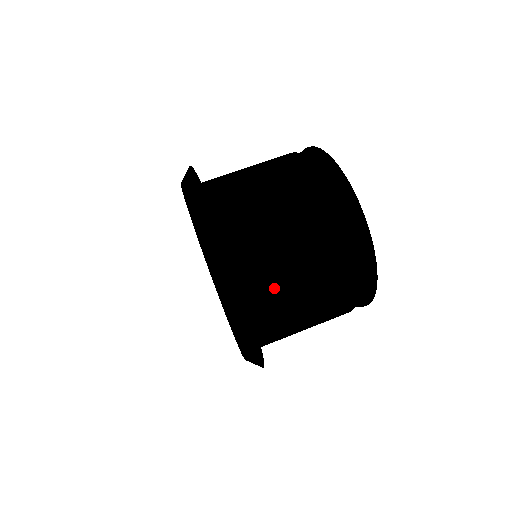
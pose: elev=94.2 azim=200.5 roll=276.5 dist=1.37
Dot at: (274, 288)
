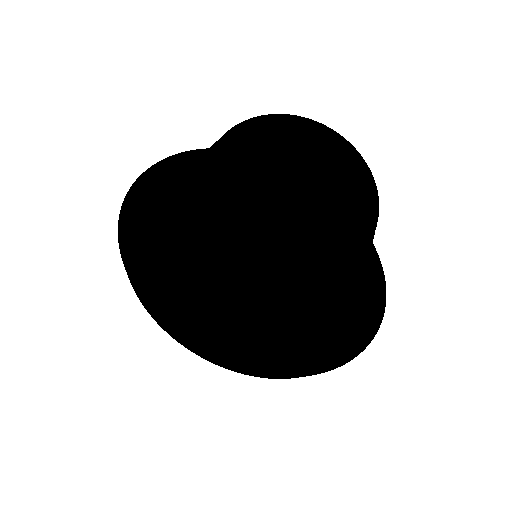
Dot at: occluded
